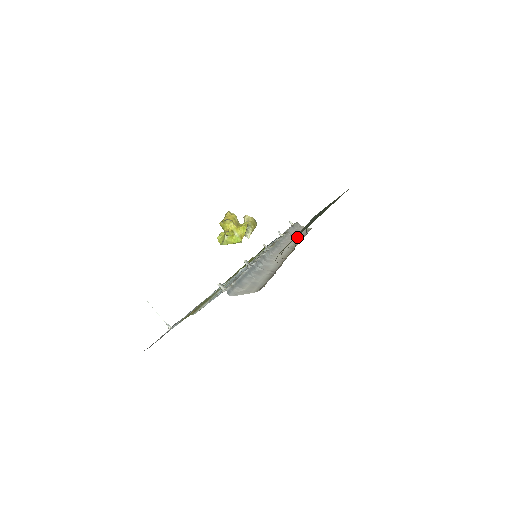
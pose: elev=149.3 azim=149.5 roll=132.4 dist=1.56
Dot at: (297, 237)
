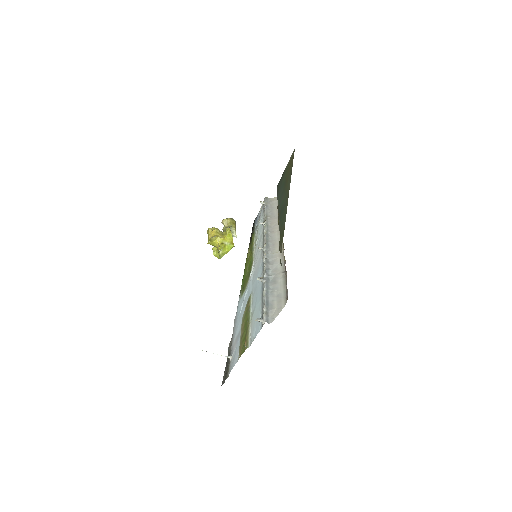
Dot at: (276, 216)
